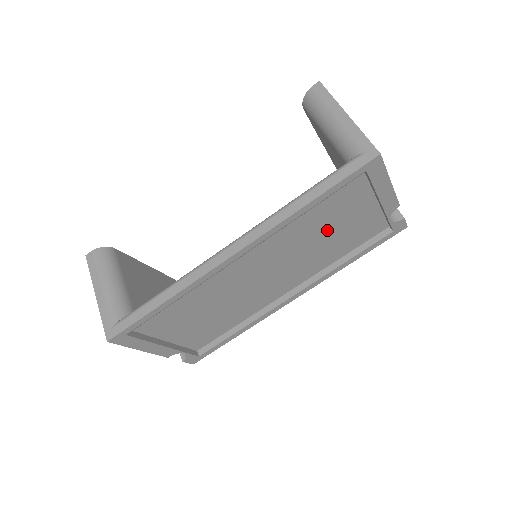
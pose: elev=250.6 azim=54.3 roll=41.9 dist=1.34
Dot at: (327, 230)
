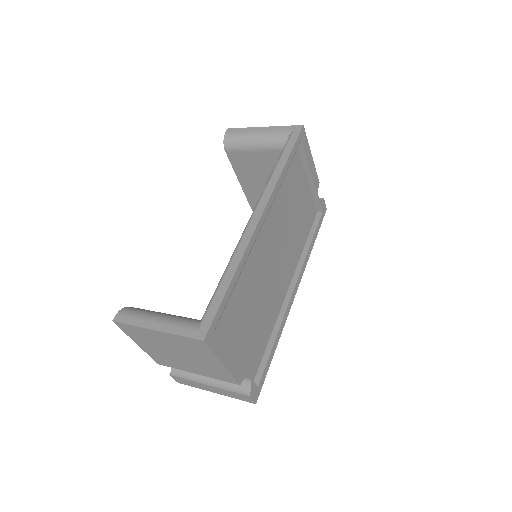
Dot at: (293, 207)
